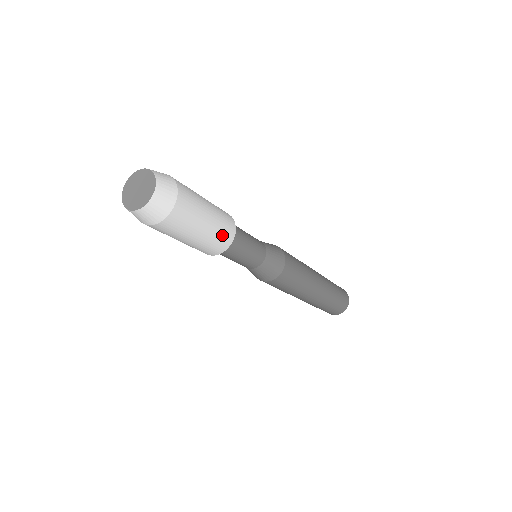
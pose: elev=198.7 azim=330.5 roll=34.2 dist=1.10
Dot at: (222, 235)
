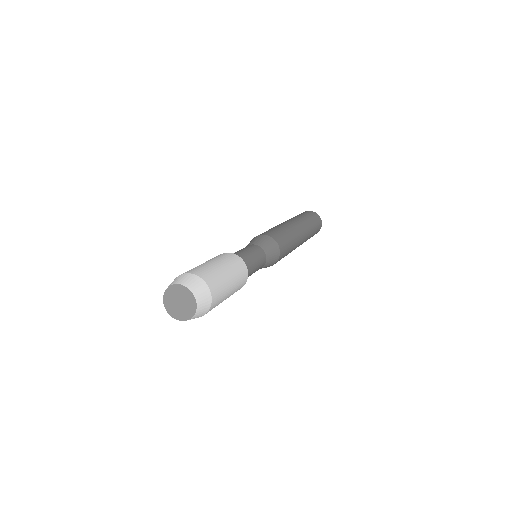
Dot at: occluded
